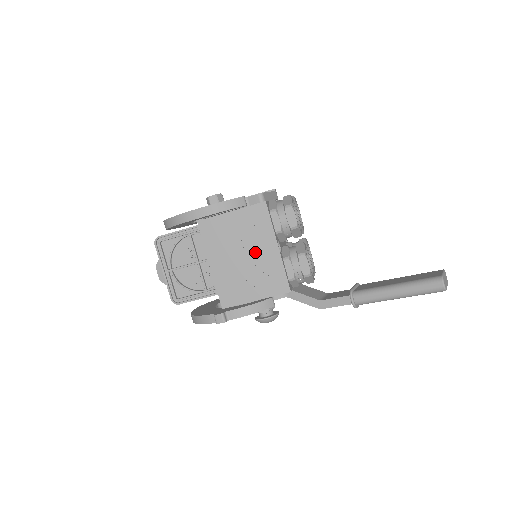
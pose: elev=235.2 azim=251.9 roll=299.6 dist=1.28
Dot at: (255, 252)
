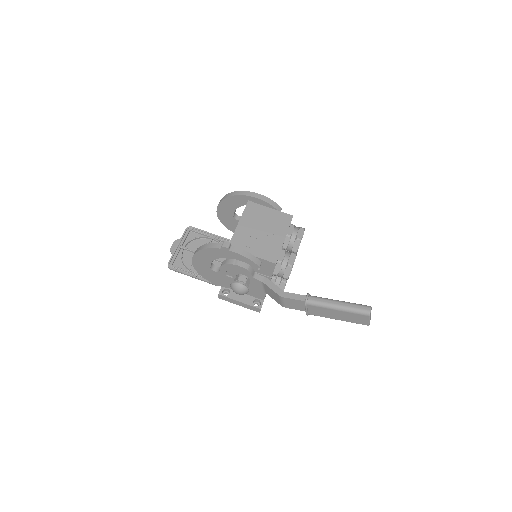
Dot at: (270, 233)
